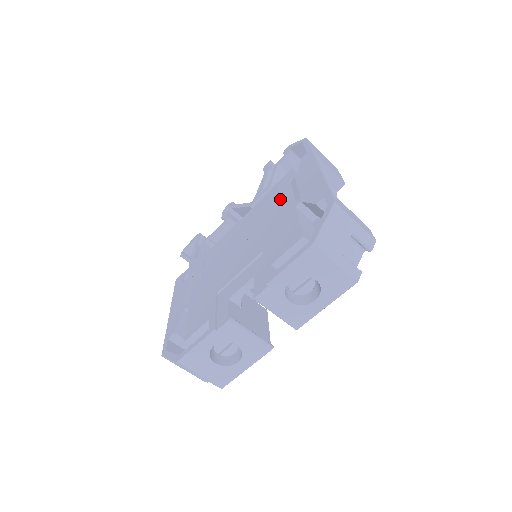
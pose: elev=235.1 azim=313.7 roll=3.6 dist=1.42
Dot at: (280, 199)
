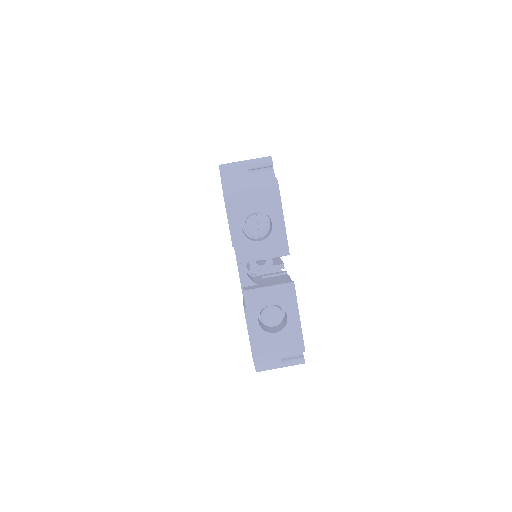
Dot at: occluded
